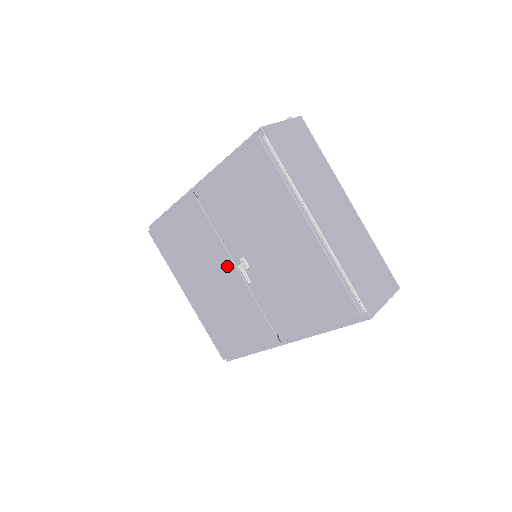
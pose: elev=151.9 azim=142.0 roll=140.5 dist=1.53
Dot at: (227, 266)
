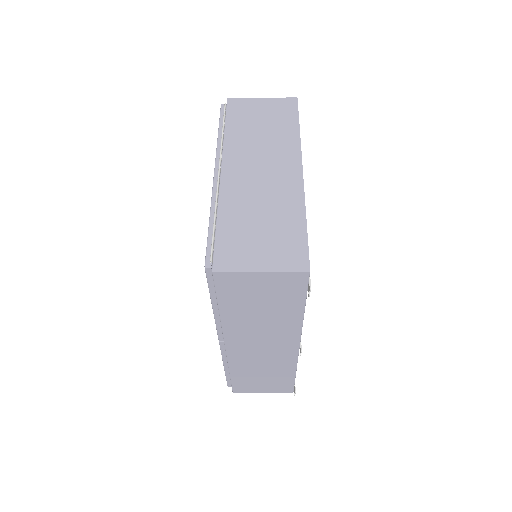
Dot at: occluded
